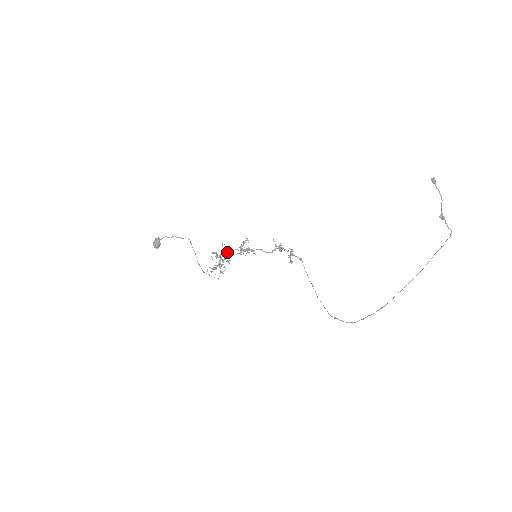
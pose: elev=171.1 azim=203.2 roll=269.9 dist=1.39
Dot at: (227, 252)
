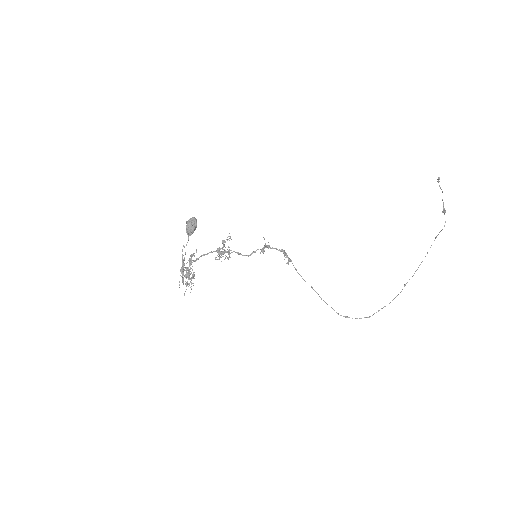
Dot at: occluded
